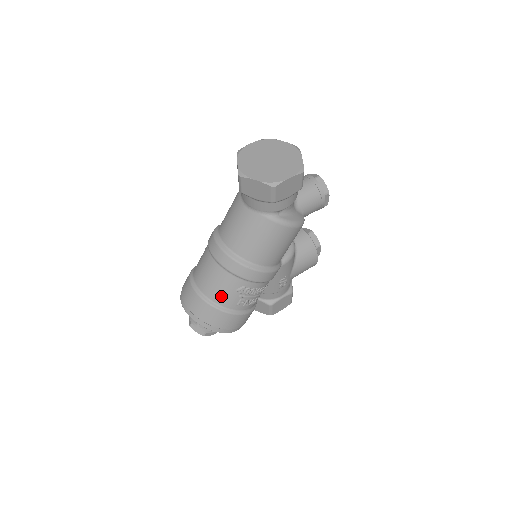
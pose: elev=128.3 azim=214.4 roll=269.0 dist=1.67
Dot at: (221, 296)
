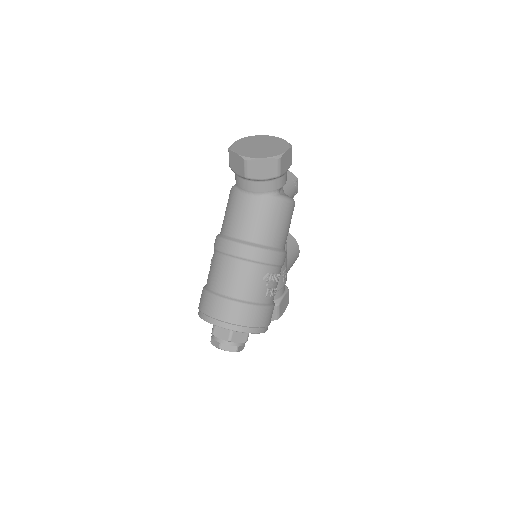
Dot at: (251, 291)
